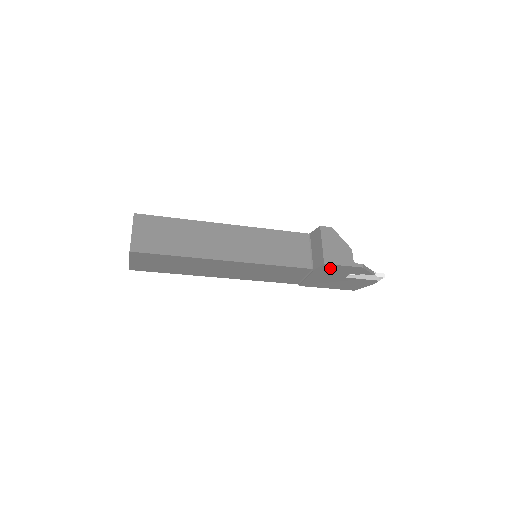
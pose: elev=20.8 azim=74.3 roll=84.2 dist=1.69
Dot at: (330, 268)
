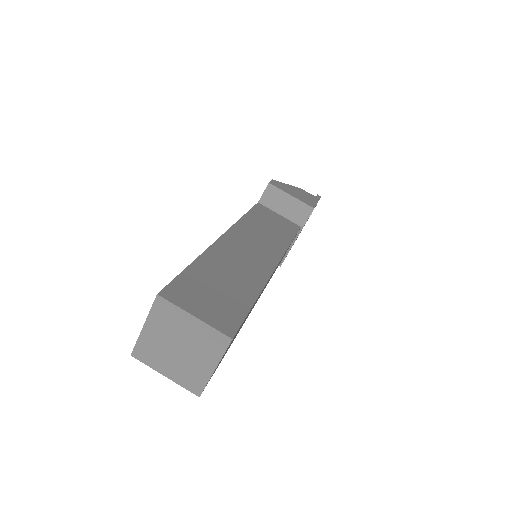
Dot at: occluded
